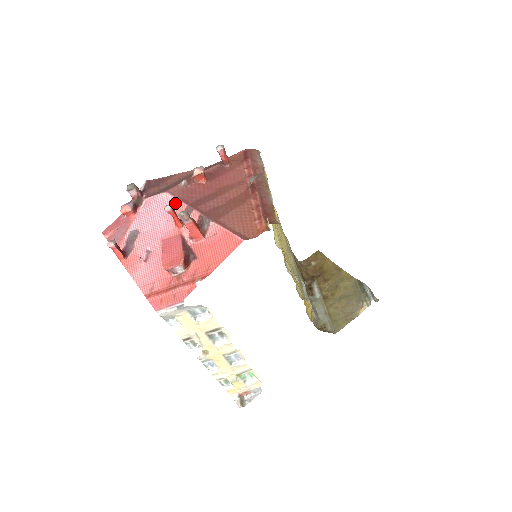
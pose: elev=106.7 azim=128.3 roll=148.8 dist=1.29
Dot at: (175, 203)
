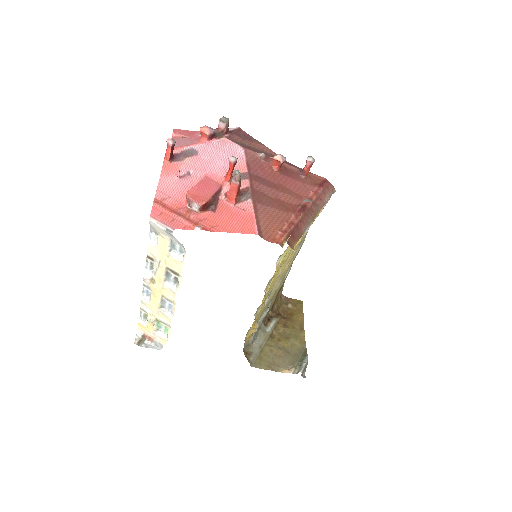
Dot at: (241, 162)
